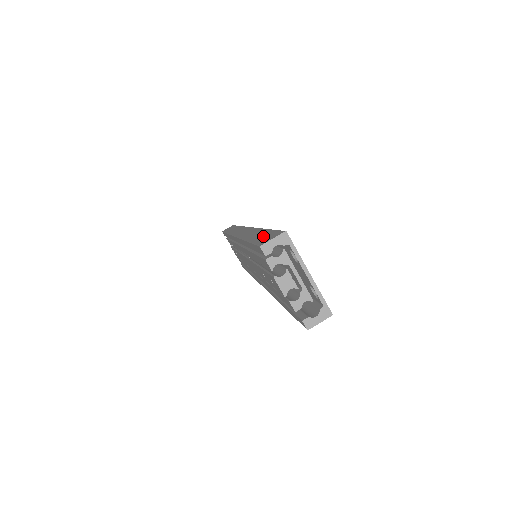
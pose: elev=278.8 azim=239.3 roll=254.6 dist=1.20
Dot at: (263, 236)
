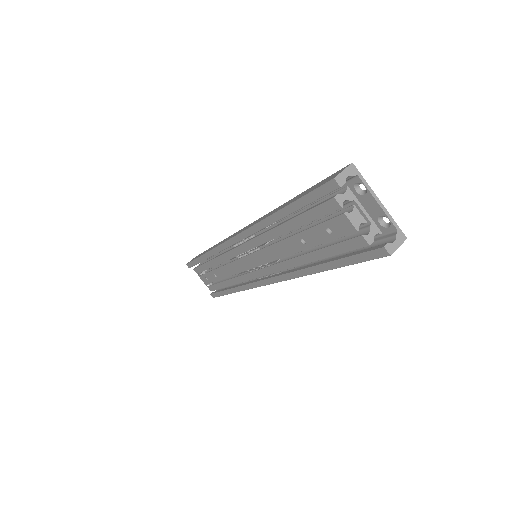
Dot at: (313, 187)
